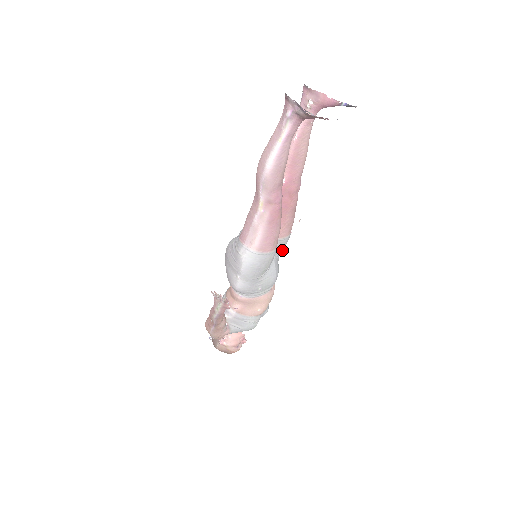
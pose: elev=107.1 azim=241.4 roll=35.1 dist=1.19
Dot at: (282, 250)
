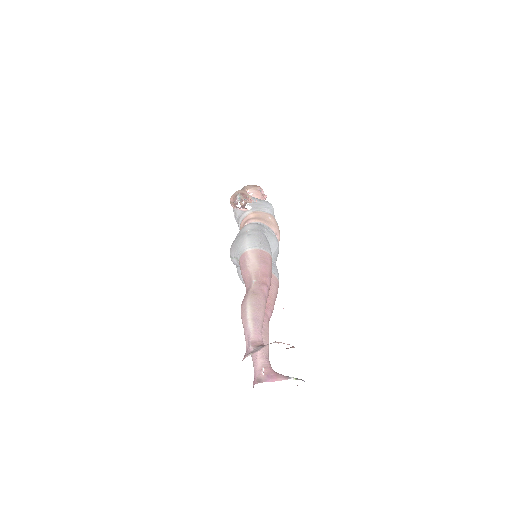
Dot at: occluded
